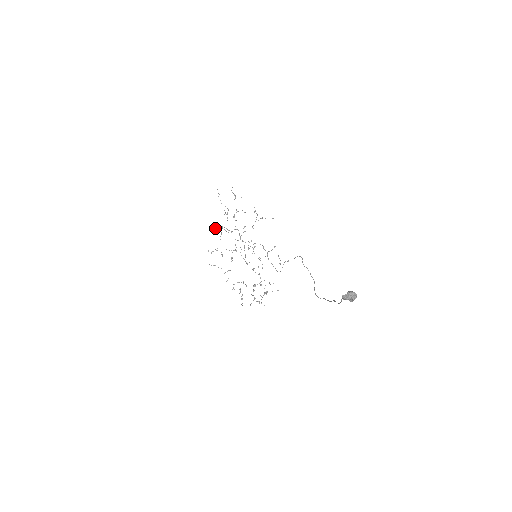
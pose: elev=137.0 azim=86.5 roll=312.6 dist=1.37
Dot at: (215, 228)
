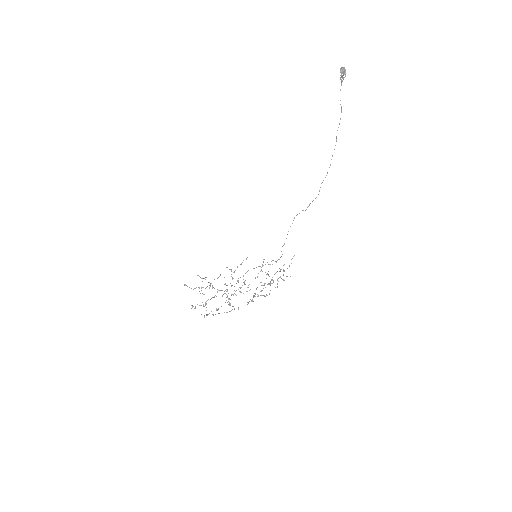
Dot at: (195, 307)
